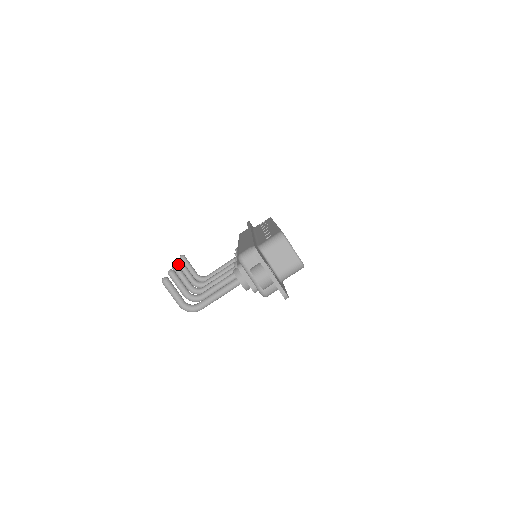
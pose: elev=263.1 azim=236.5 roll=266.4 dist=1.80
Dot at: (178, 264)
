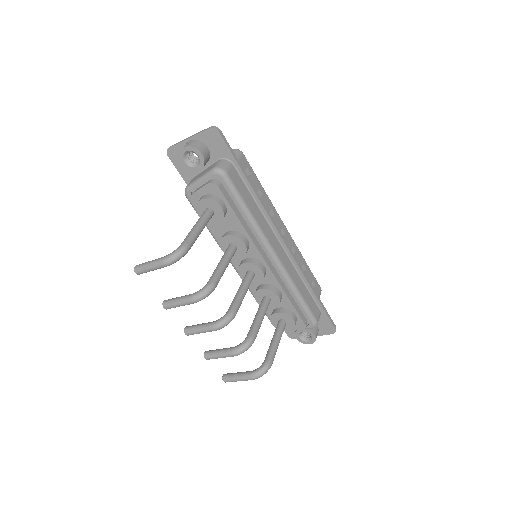
Dot at: (206, 354)
